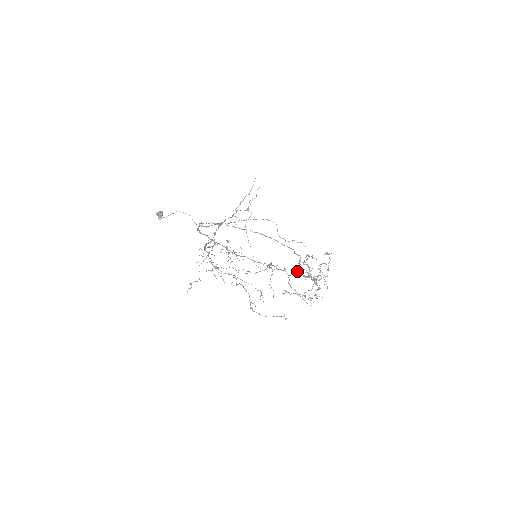
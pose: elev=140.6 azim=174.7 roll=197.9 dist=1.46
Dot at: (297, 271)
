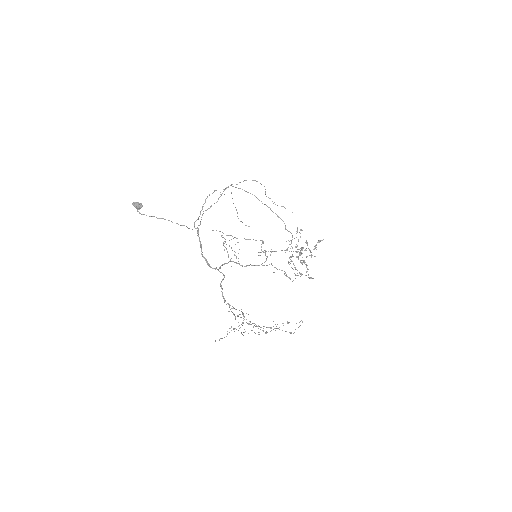
Dot at: (292, 261)
